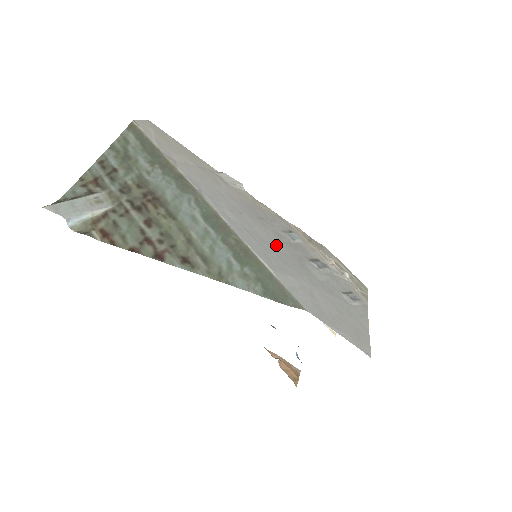
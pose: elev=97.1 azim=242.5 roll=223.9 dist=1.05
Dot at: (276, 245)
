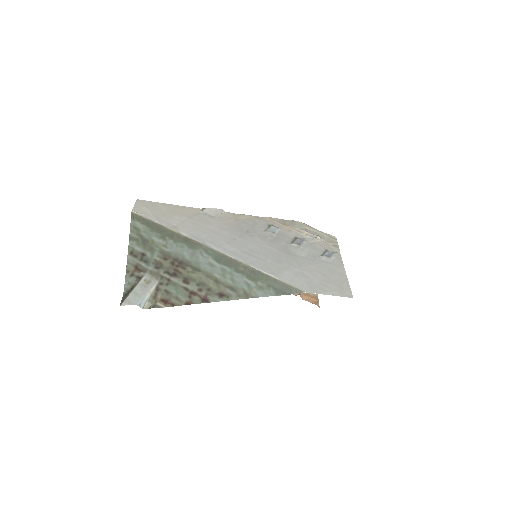
Dot at: (267, 249)
